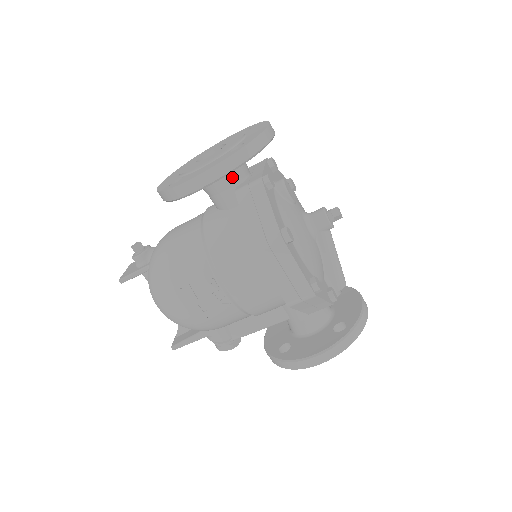
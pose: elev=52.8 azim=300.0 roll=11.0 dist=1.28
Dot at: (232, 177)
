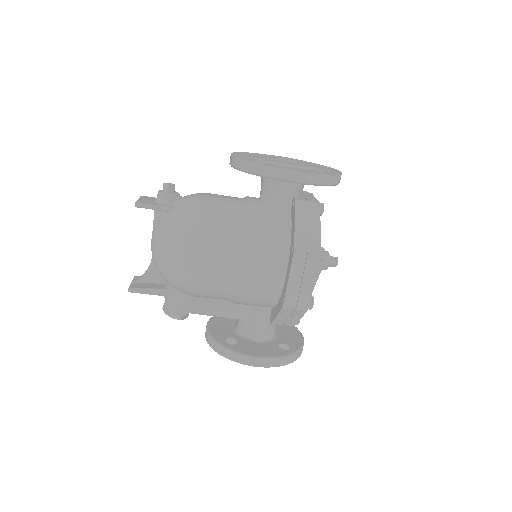
Dot at: (296, 188)
